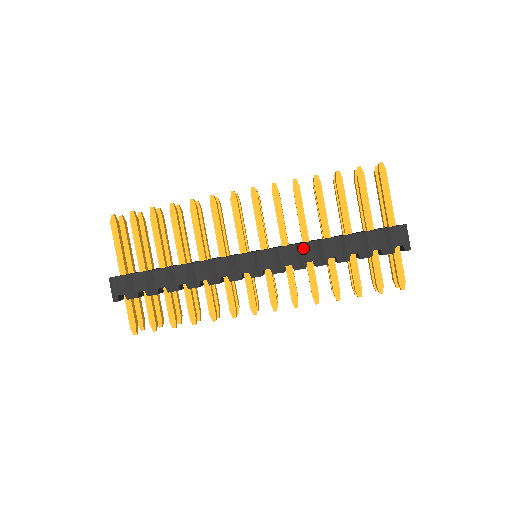
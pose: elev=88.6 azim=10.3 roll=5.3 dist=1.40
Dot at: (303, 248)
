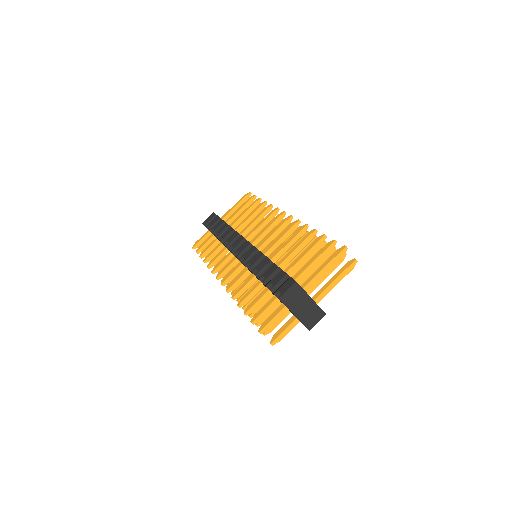
Dot at: (257, 254)
